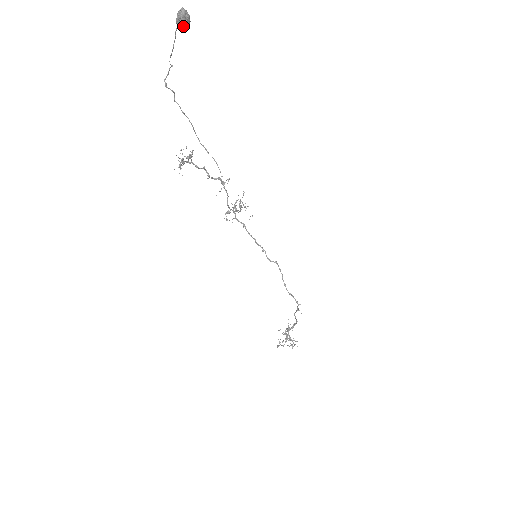
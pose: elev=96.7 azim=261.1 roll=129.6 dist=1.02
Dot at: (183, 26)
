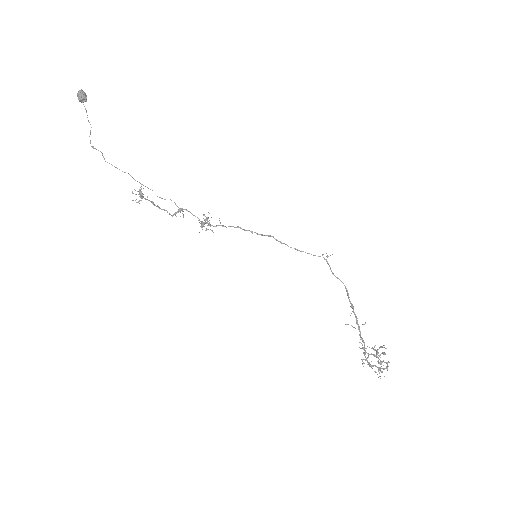
Dot at: (85, 98)
